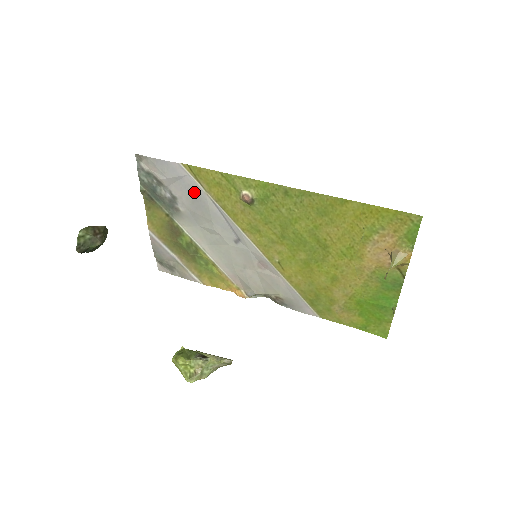
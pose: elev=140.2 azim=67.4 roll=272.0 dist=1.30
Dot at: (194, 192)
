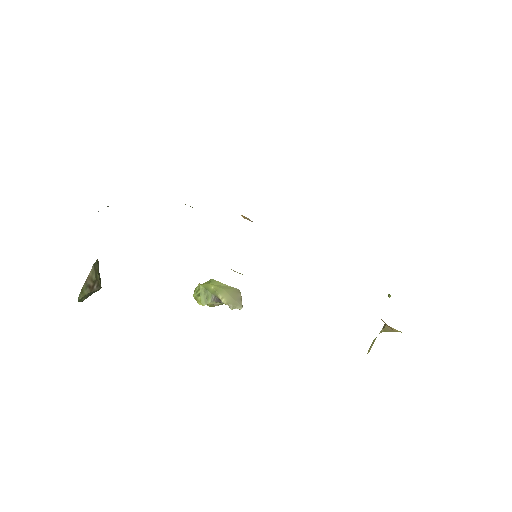
Dot at: occluded
